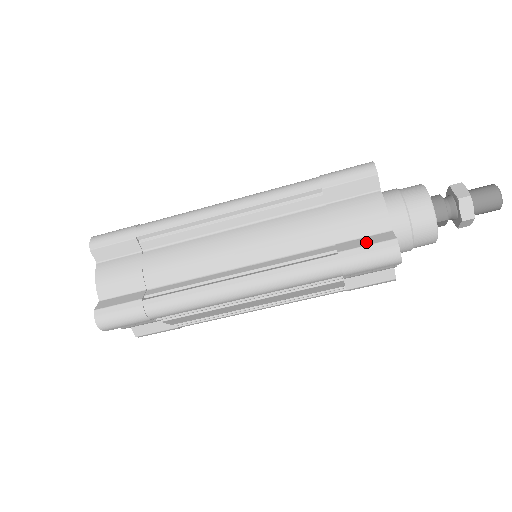
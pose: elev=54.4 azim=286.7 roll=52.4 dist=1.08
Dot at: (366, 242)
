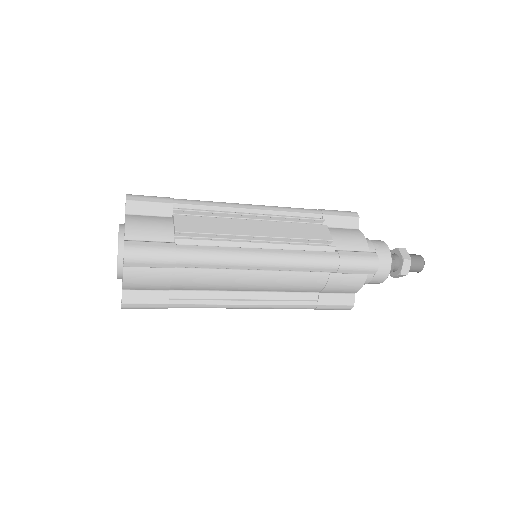
Dot at: (337, 301)
